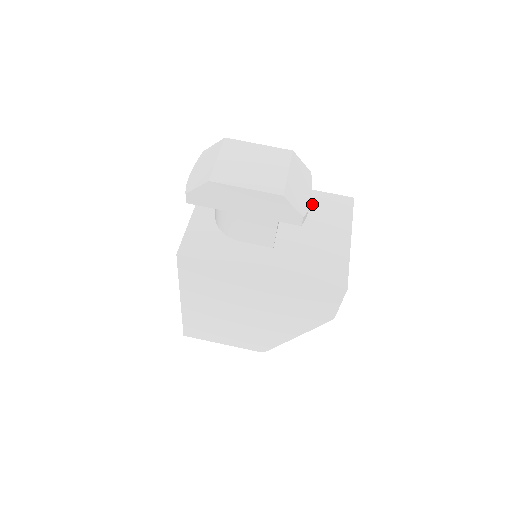
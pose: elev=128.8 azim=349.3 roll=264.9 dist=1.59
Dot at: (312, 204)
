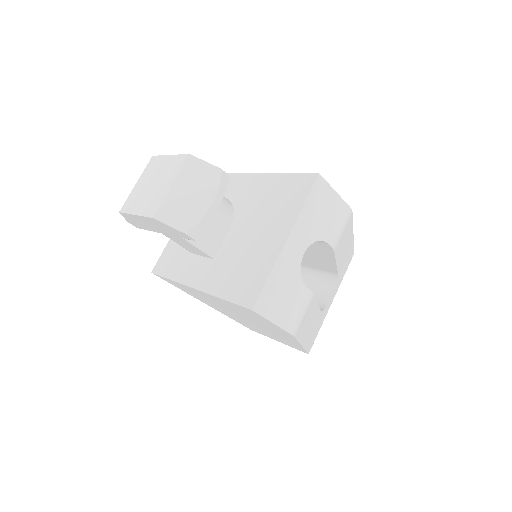
Dot at: (270, 194)
